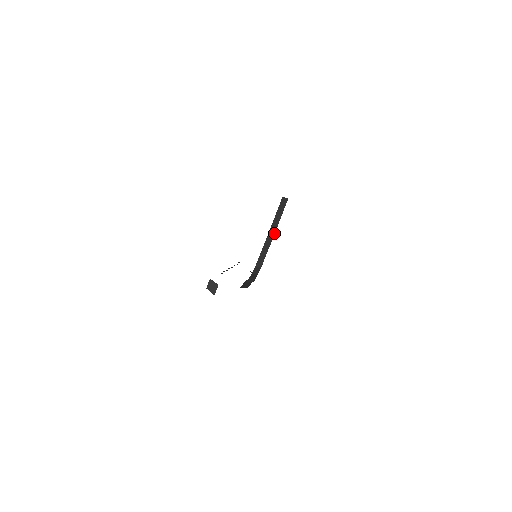
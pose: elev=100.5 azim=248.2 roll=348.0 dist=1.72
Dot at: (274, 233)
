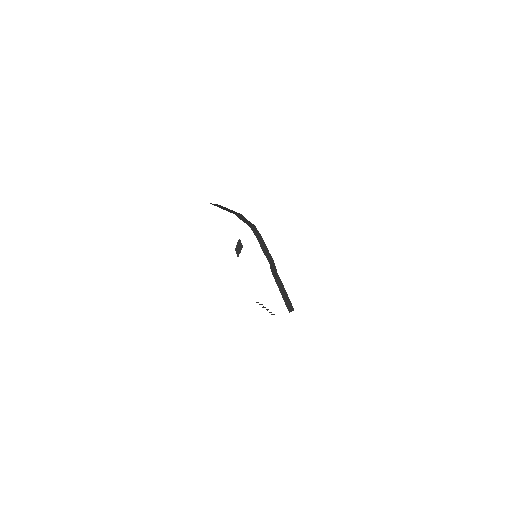
Dot at: occluded
